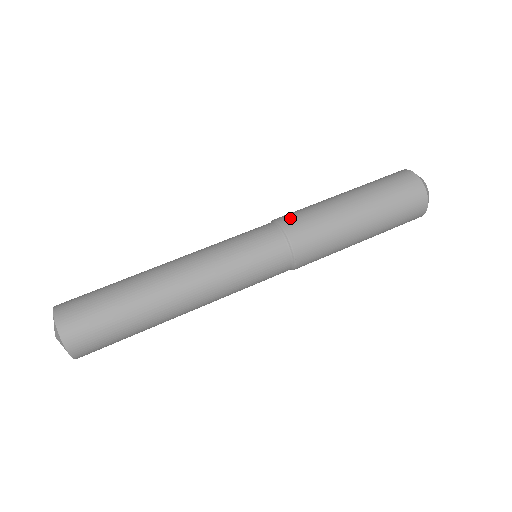
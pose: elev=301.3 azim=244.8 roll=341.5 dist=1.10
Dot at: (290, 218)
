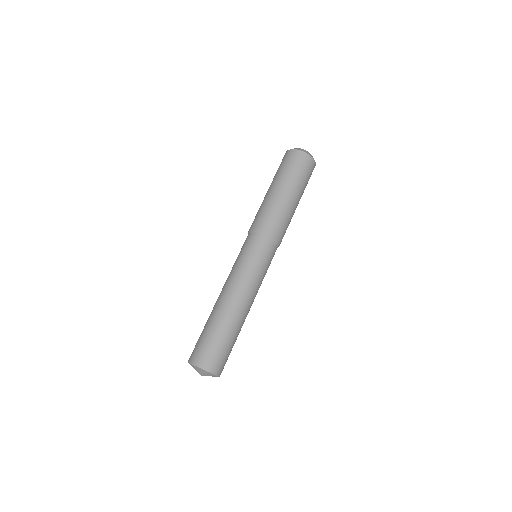
Dot at: (268, 227)
